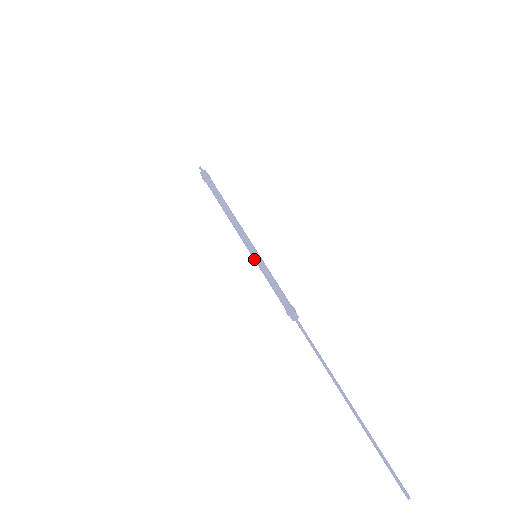
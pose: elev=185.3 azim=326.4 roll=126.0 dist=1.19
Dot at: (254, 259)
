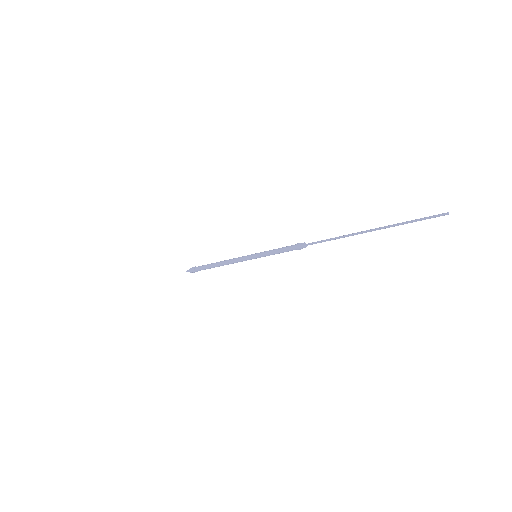
Dot at: (256, 257)
